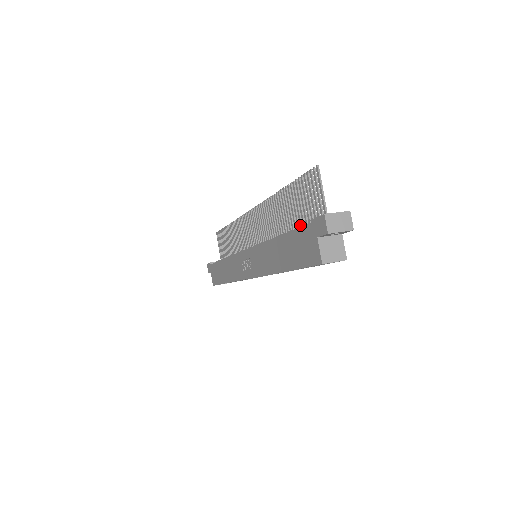
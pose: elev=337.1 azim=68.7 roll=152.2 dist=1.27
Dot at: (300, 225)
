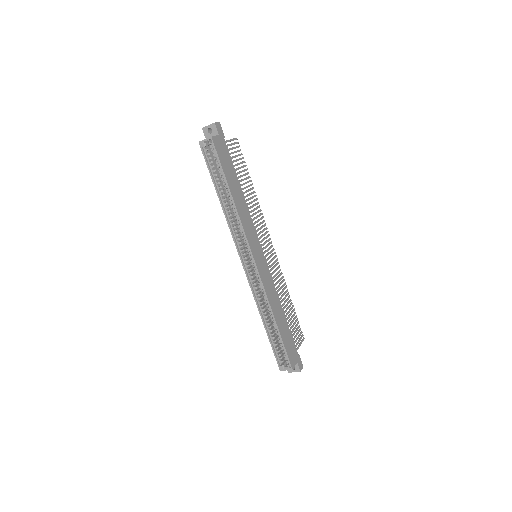
Dot at: occluded
